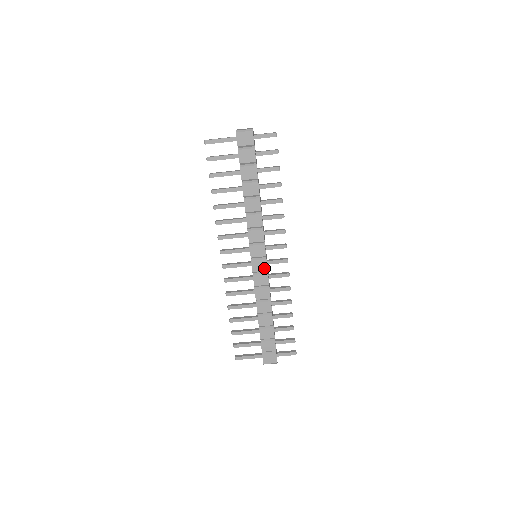
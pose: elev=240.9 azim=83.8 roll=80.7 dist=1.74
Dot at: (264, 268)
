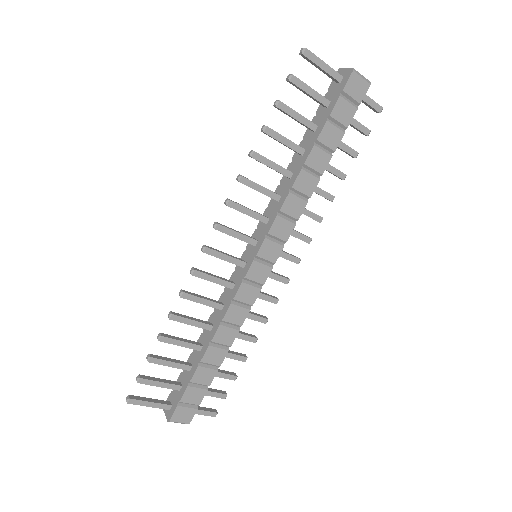
Dot at: (262, 279)
